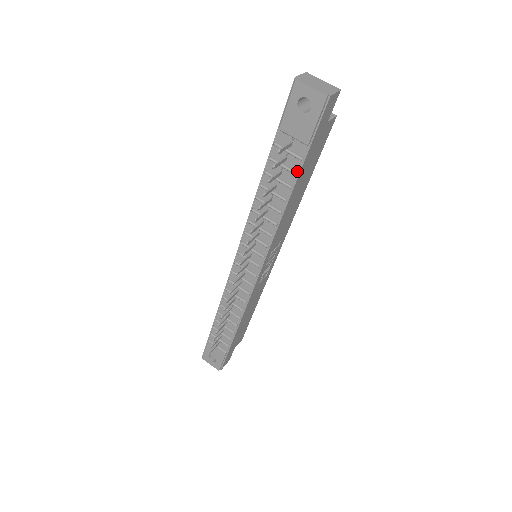
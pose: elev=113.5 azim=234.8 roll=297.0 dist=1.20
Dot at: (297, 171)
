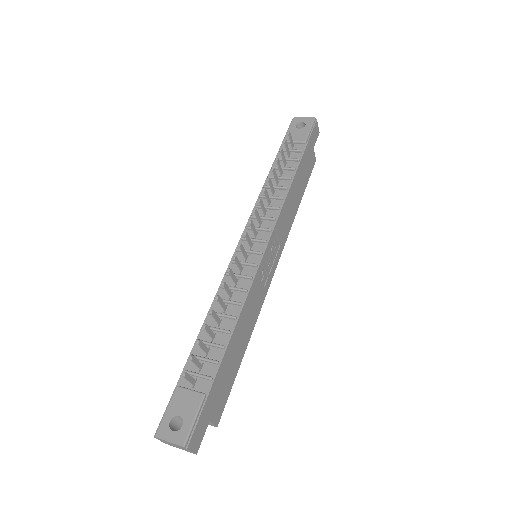
Dot at: (299, 160)
